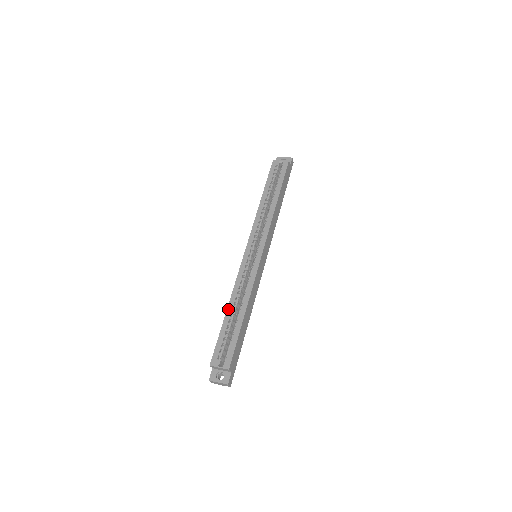
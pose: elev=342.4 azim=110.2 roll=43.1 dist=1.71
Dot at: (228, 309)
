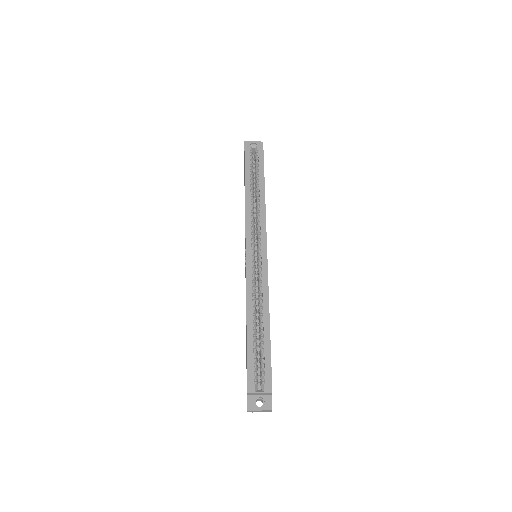
Dot at: (248, 322)
